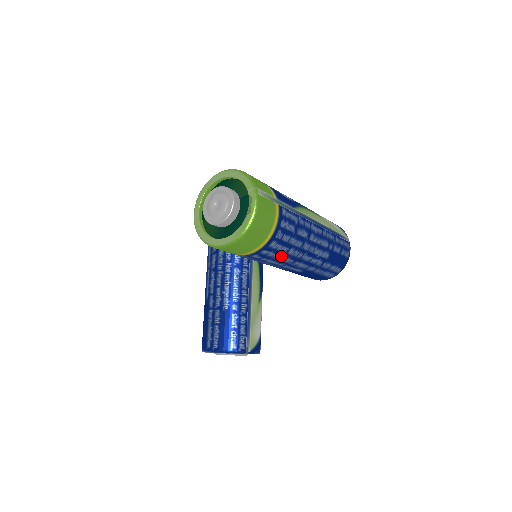
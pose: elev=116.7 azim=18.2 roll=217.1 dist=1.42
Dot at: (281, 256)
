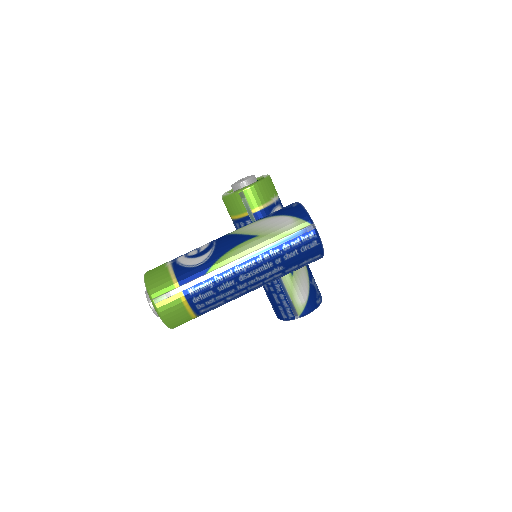
Dot at: (226, 302)
